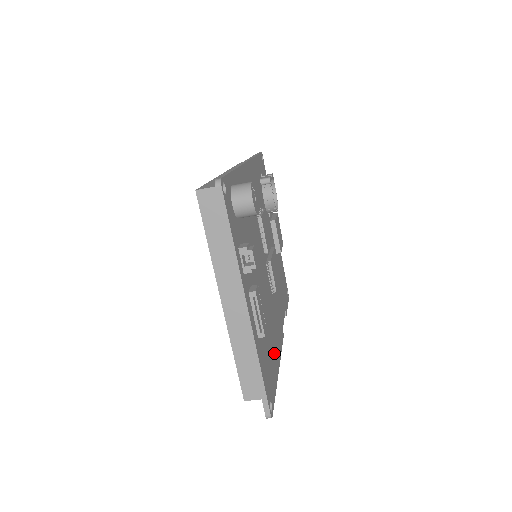
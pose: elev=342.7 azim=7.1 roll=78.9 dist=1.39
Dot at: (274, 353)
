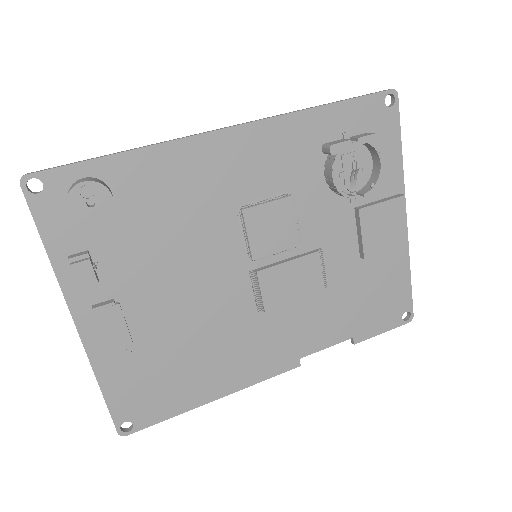
Dot at: (203, 379)
